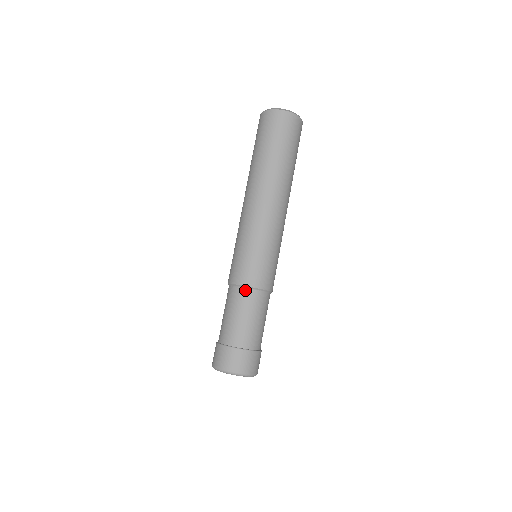
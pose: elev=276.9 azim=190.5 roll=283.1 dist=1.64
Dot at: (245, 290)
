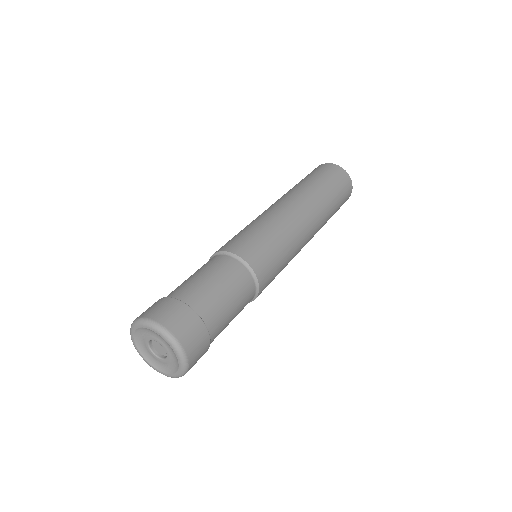
Dot at: (213, 258)
